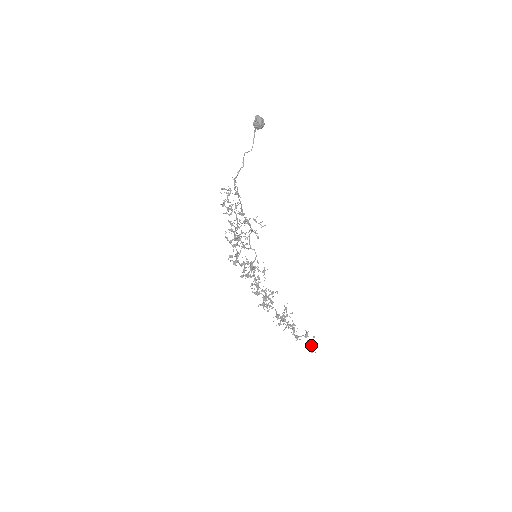
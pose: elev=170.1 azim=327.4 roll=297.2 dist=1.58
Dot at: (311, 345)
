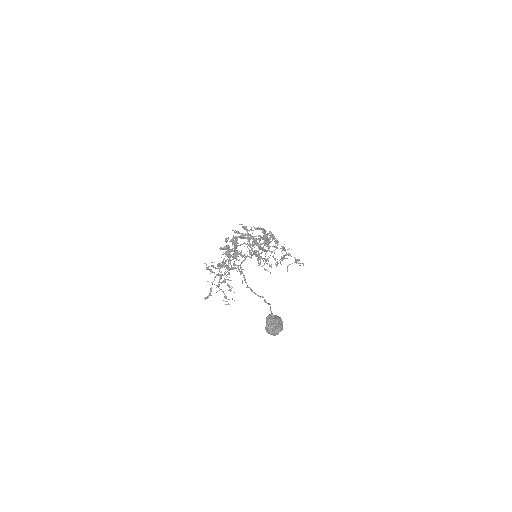
Dot at: occluded
